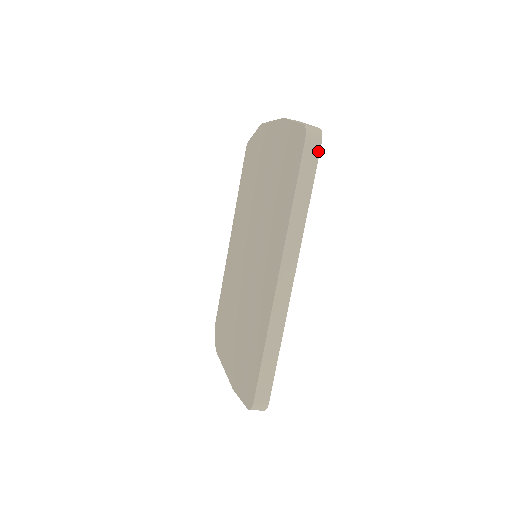
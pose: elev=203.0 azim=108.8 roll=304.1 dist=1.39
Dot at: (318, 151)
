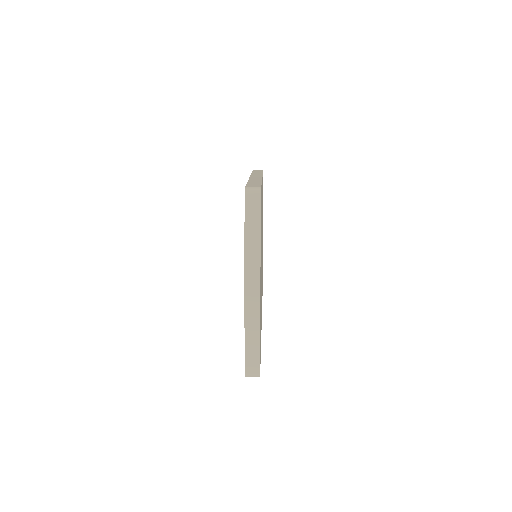
Dot at: occluded
